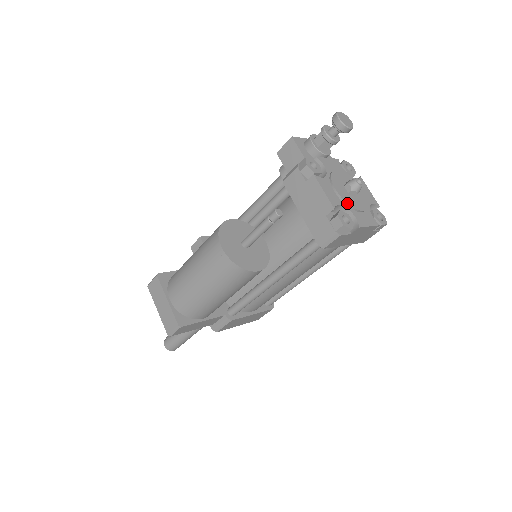
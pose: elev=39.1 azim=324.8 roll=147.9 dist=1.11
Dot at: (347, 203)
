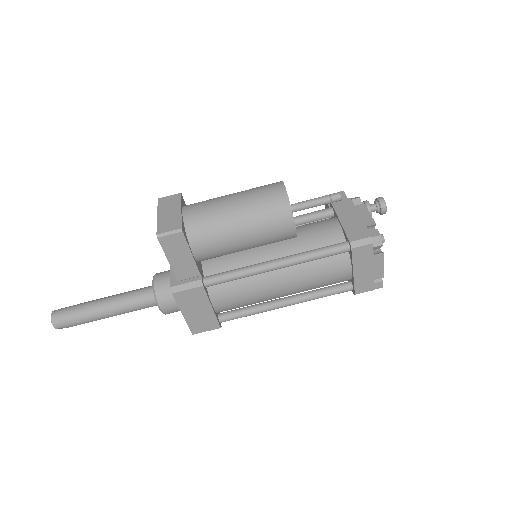
Dot at: occluded
